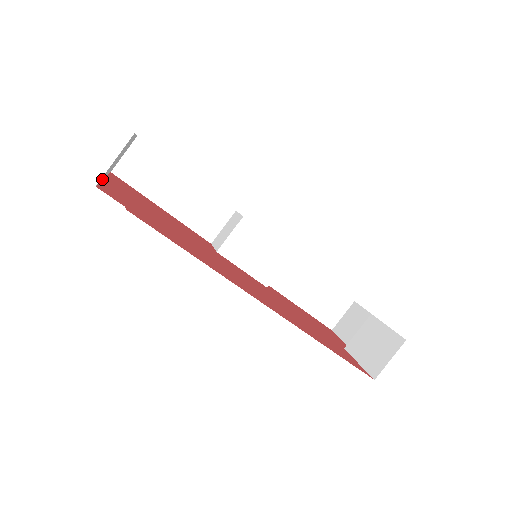
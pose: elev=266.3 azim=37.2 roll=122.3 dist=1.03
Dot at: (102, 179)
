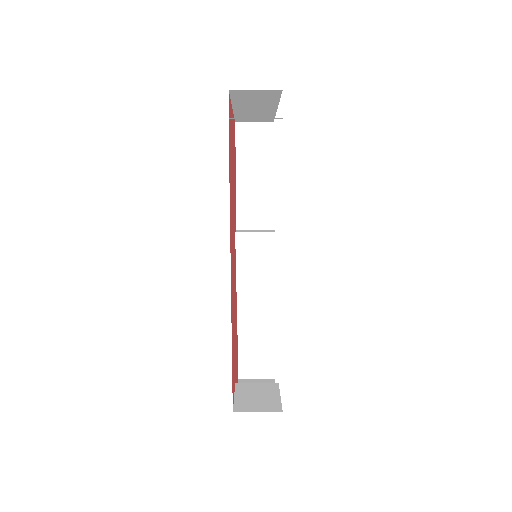
Dot at: (233, 101)
